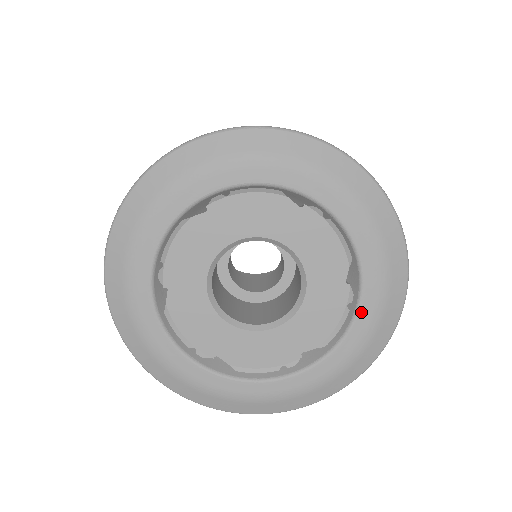
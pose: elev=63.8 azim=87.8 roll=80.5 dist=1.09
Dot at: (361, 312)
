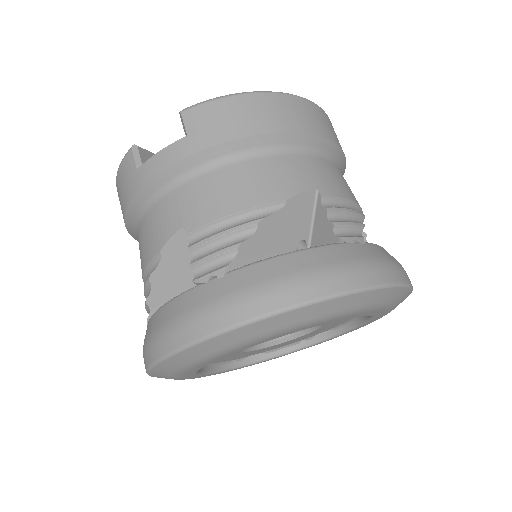
Dot at: occluded
